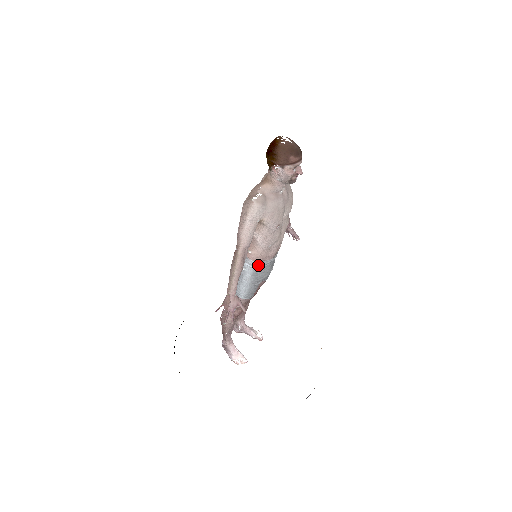
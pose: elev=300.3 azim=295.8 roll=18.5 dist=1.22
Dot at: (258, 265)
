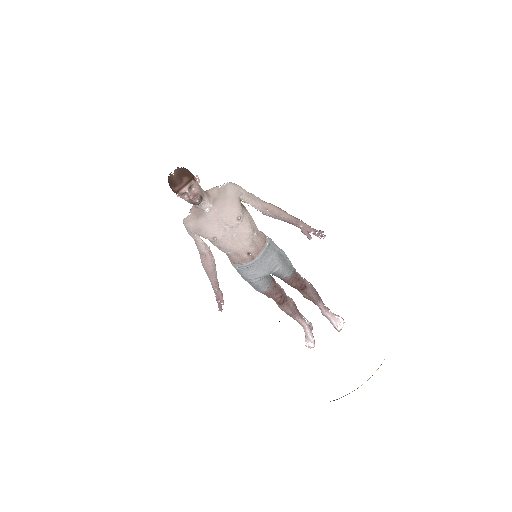
Dot at: (237, 267)
